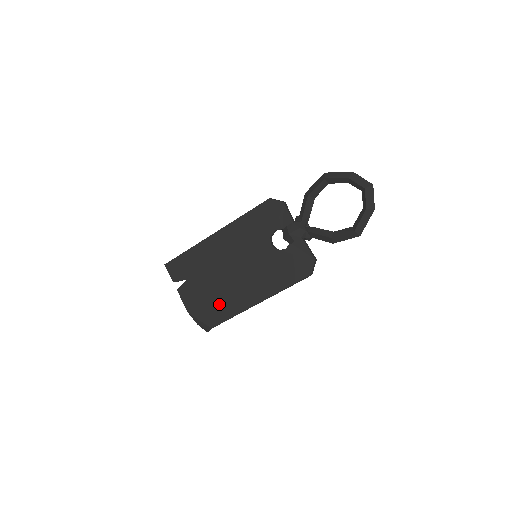
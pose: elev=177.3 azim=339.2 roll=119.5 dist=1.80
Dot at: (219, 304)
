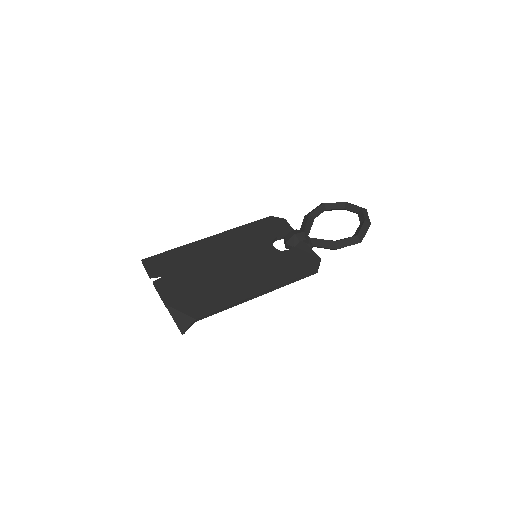
Dot at: (209, 295)
